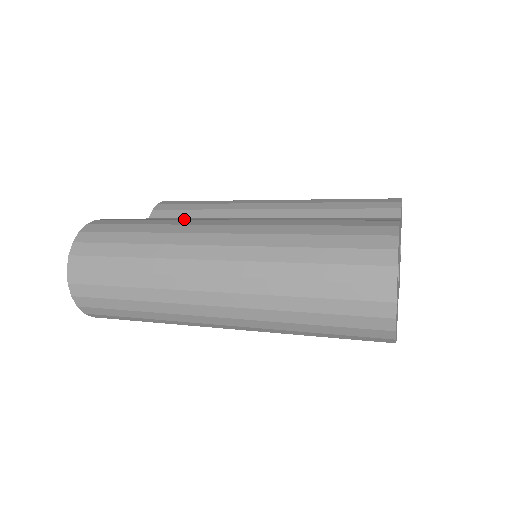
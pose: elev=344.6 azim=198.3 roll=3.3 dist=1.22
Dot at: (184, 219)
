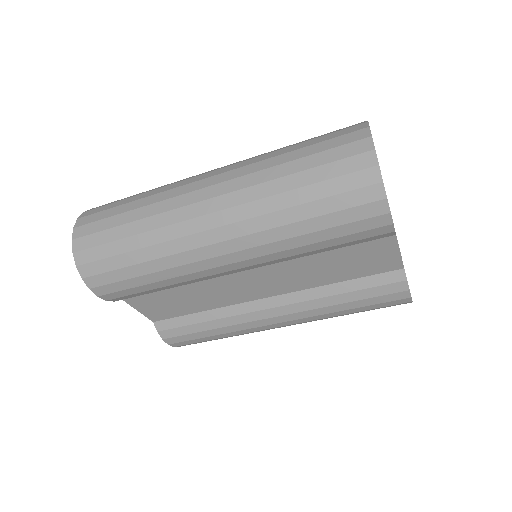
Dot at: occluded
